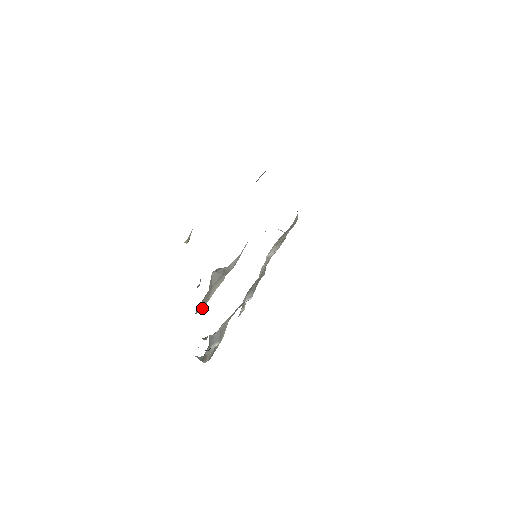
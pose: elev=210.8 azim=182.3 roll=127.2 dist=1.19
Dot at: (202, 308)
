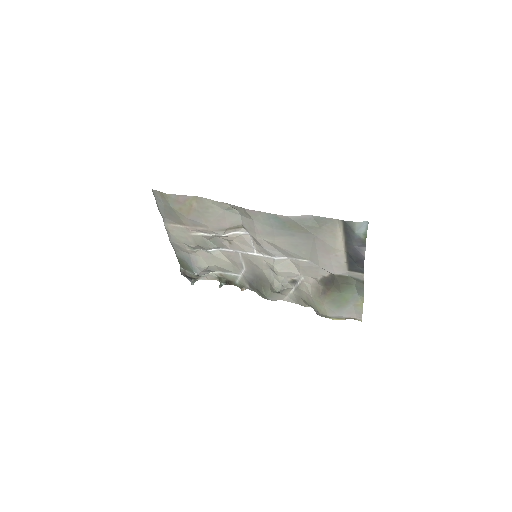
Dot at: (283, 299)
